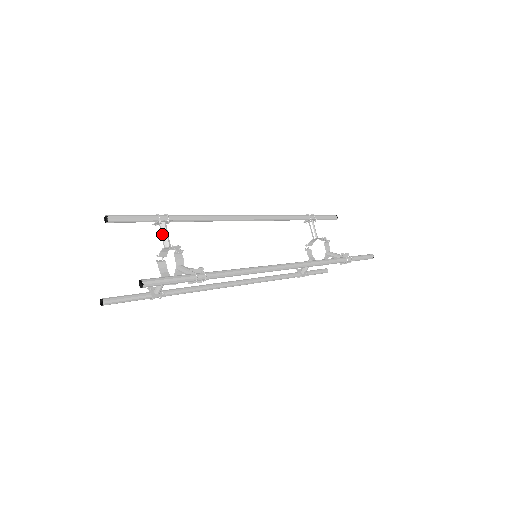
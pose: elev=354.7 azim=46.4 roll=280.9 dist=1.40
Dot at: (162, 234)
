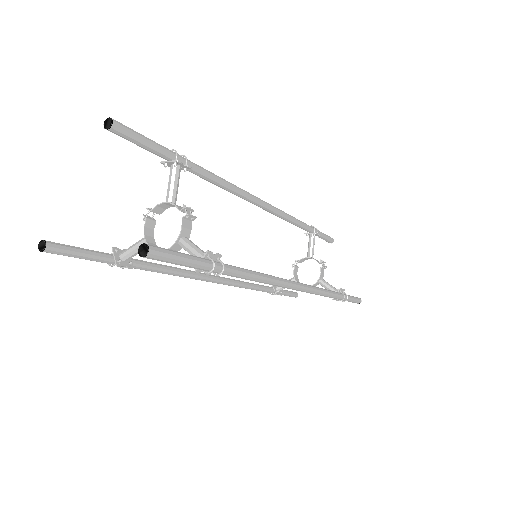
Dot at: (171, 181)
